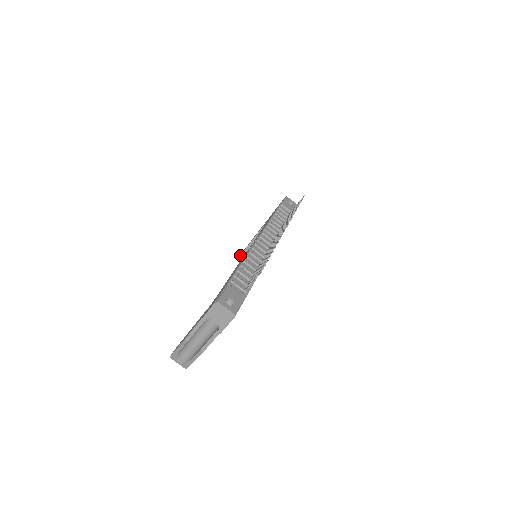
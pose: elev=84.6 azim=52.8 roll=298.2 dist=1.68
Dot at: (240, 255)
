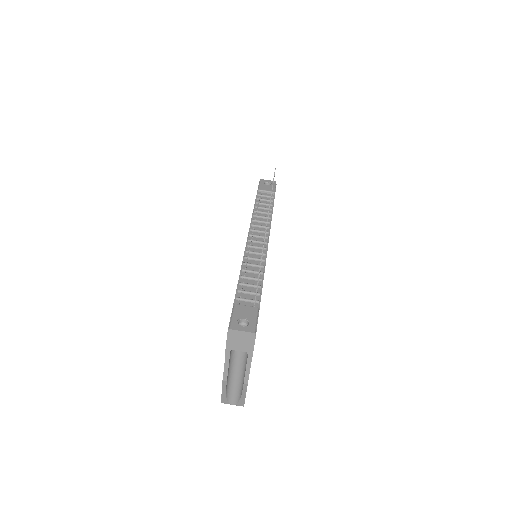
Dot at: occluded
